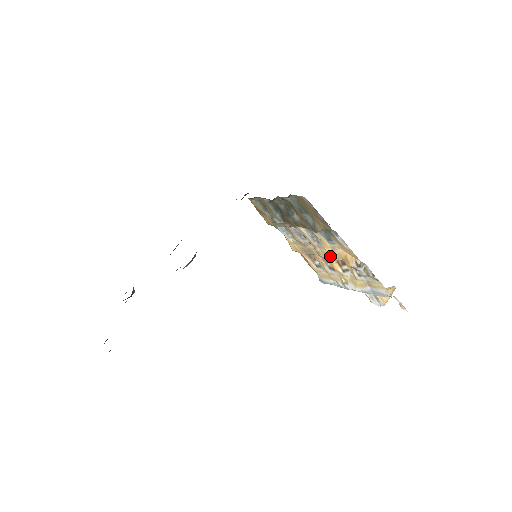
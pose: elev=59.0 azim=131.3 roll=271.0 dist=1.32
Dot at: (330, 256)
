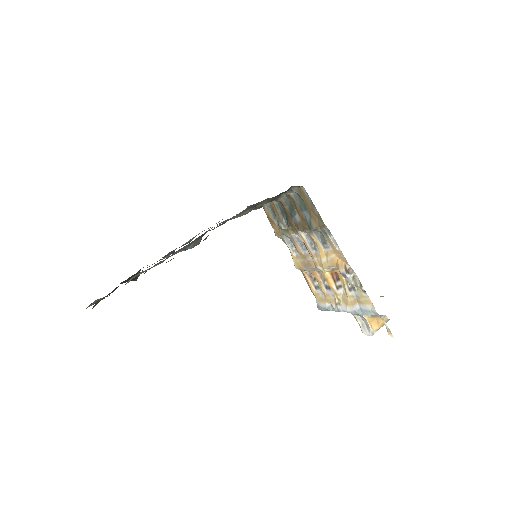
Dot at: (324, 264)
